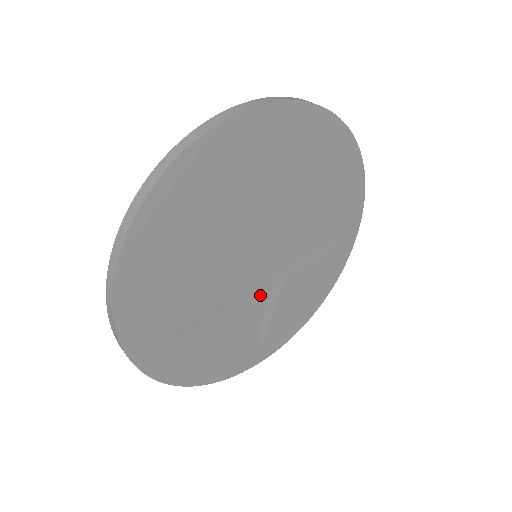
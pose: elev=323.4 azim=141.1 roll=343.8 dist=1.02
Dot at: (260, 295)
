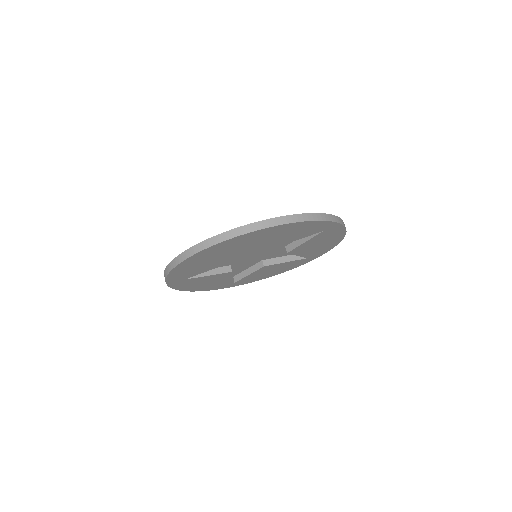
Dot at: (247, 265)
